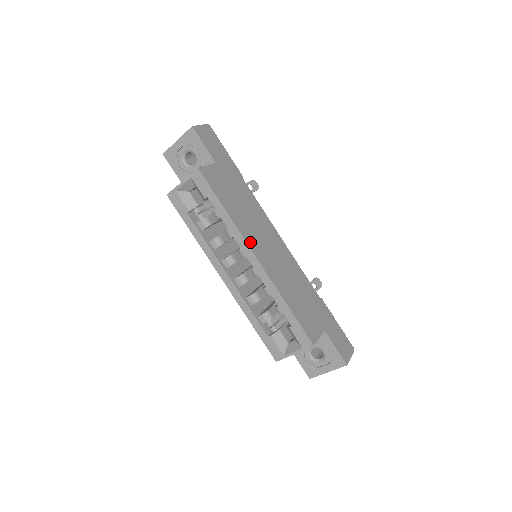
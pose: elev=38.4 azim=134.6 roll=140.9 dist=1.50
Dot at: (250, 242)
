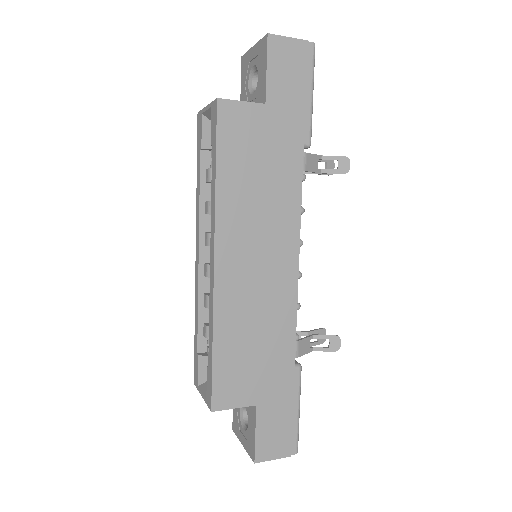
Dot at: (223, 236)
